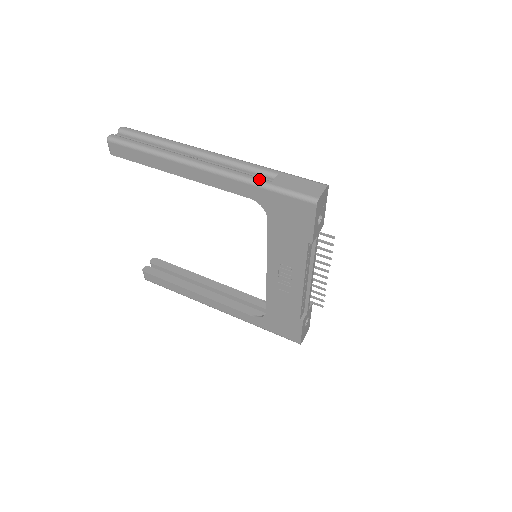
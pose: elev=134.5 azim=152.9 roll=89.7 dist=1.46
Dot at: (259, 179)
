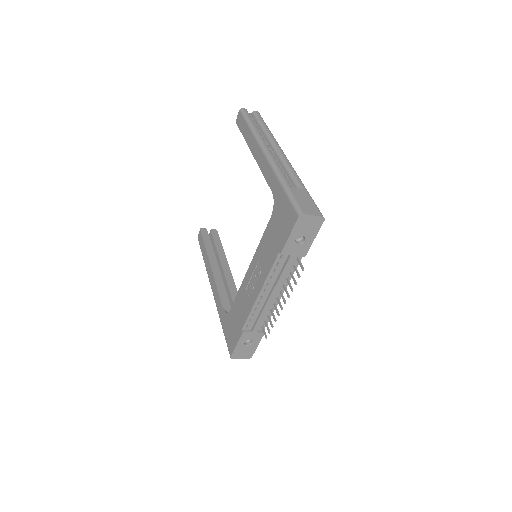
Dot at: (286, 180)
